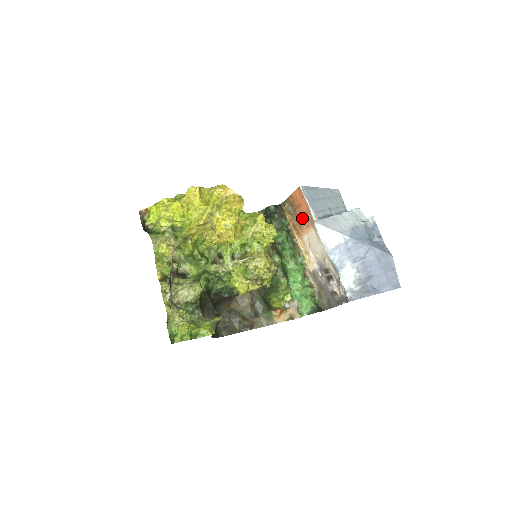
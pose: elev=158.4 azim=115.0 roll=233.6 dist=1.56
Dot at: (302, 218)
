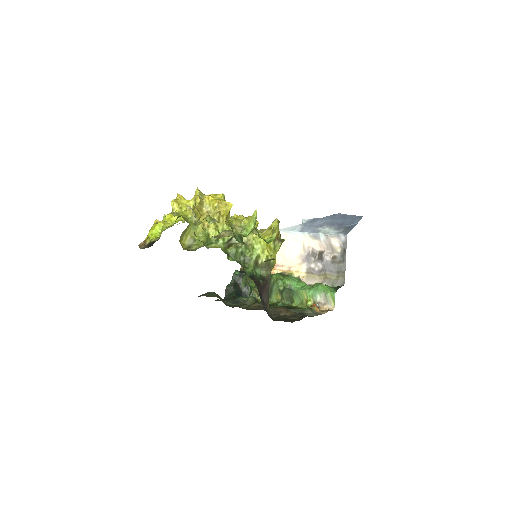
Dot at: occluded
